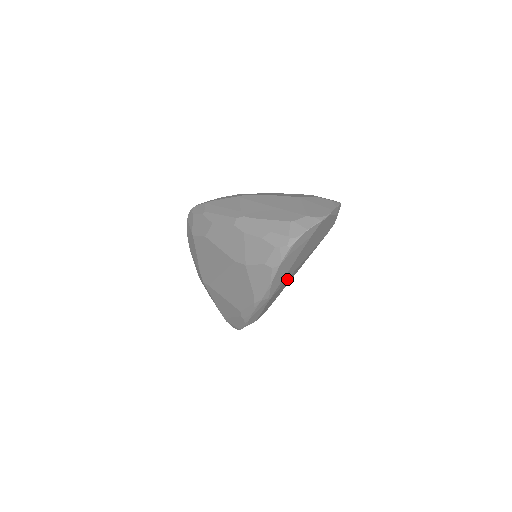
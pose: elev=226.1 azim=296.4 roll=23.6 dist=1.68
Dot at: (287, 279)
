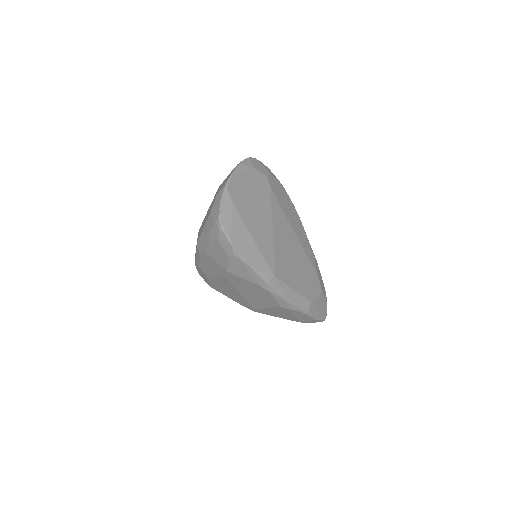
Dot at: (274, 249)
